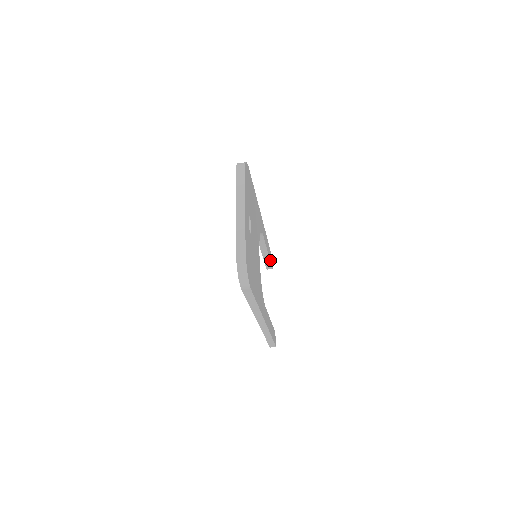
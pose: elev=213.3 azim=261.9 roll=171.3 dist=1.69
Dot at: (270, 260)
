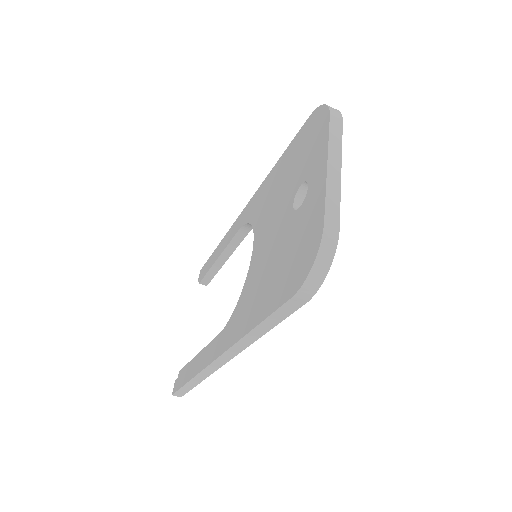
Dot at: (215, 273)
